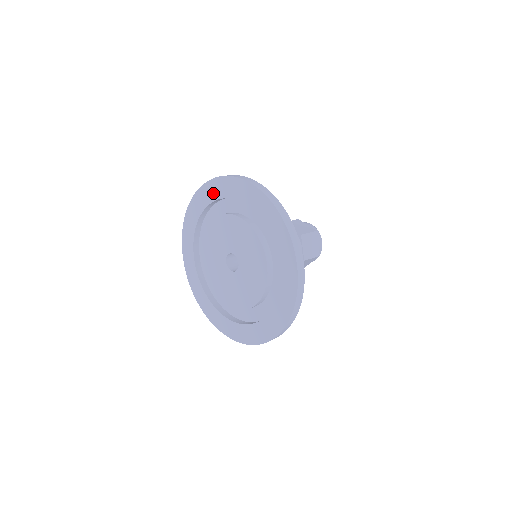
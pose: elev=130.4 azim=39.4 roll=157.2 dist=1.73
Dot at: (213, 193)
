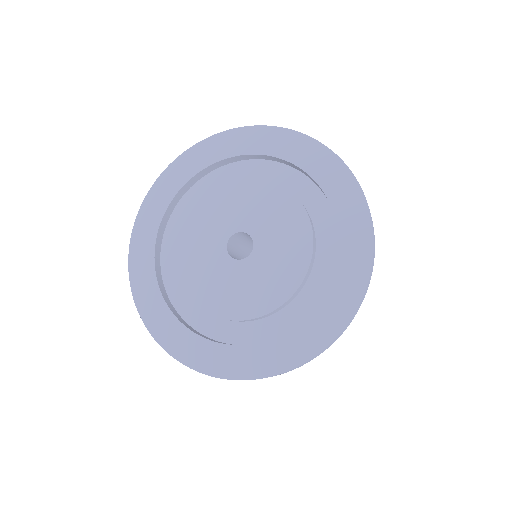
Dot at: (337, 189)
